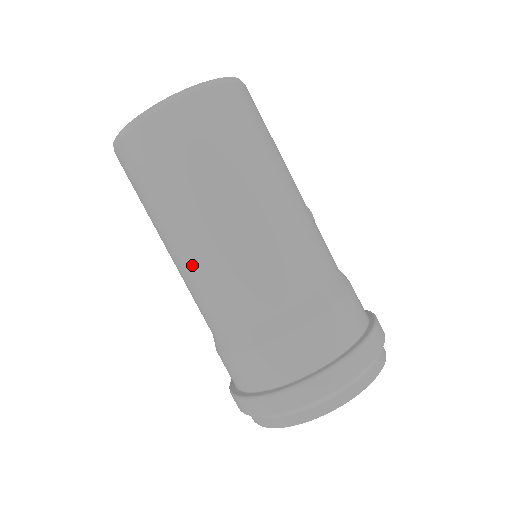
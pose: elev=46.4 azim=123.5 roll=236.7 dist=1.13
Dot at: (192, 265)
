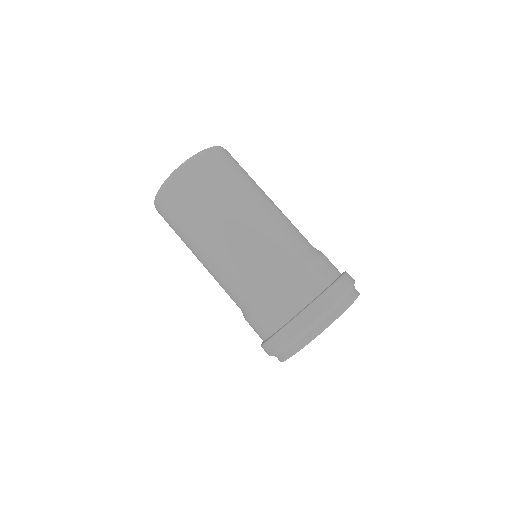
Dot at: (232, 243)
